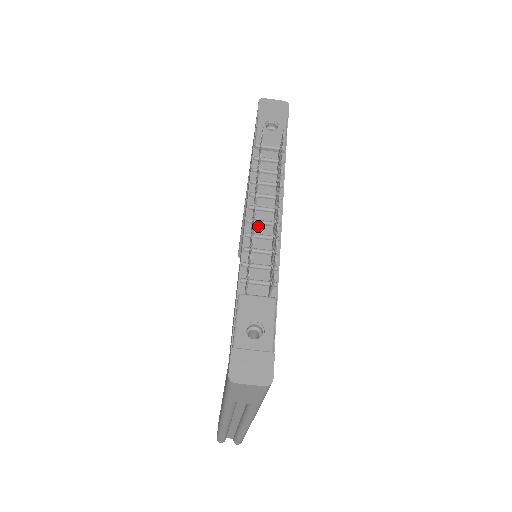
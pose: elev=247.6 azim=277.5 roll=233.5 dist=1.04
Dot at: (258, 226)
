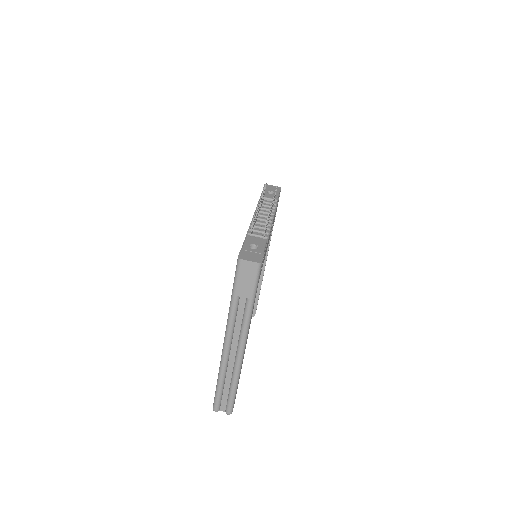
Dot at: (259, 221)
